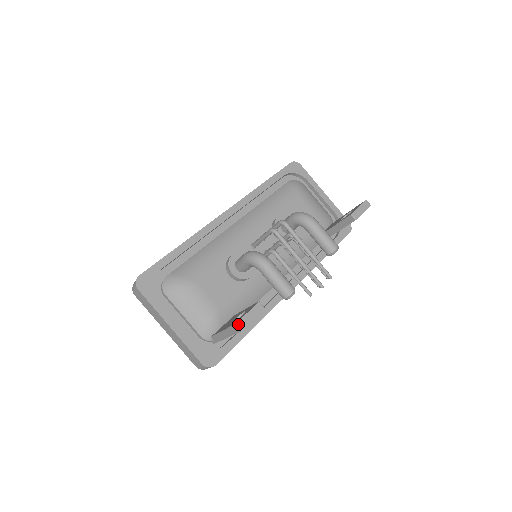
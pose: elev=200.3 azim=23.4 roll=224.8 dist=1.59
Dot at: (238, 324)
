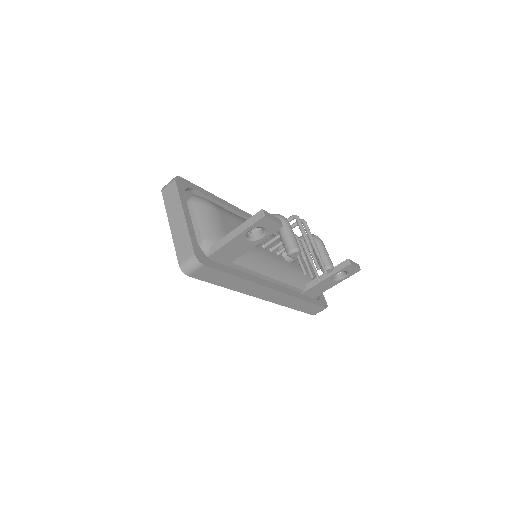
Dot at: (263, 211)
